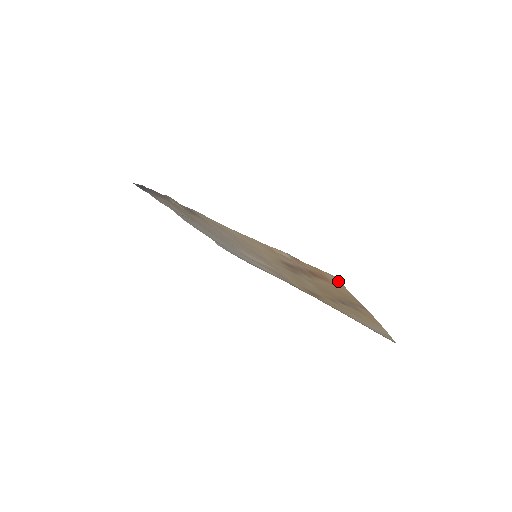
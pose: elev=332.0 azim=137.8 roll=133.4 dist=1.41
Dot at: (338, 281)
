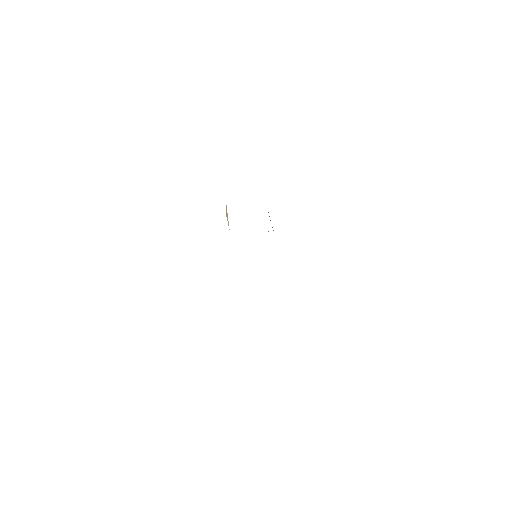
Dot at: occluded
